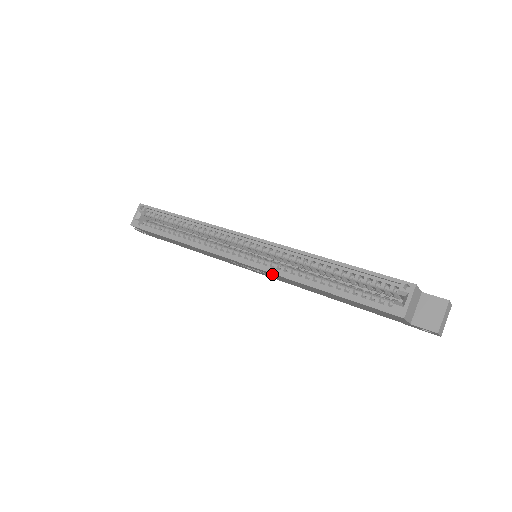
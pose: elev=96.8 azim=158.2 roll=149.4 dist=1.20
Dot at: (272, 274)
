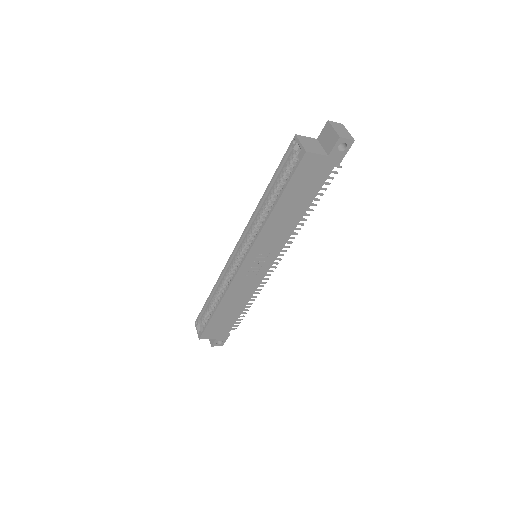
Dot at: (258, 244)
